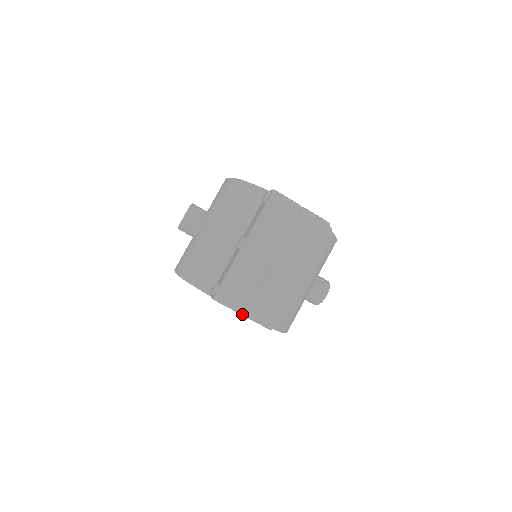
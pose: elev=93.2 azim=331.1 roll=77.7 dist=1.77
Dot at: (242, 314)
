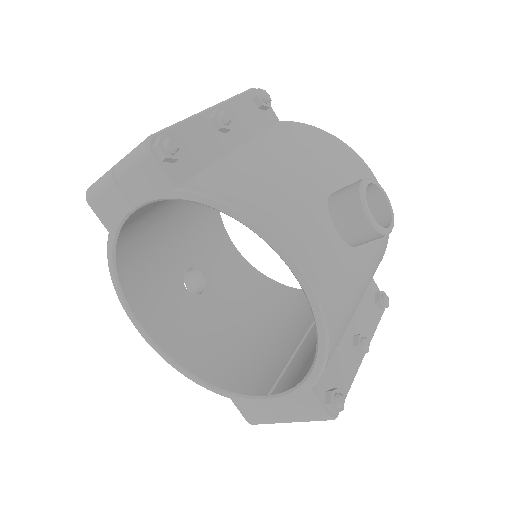
Dot at: (119, 184)
